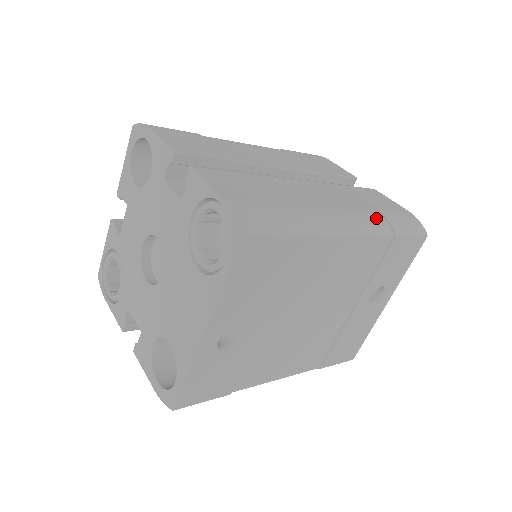
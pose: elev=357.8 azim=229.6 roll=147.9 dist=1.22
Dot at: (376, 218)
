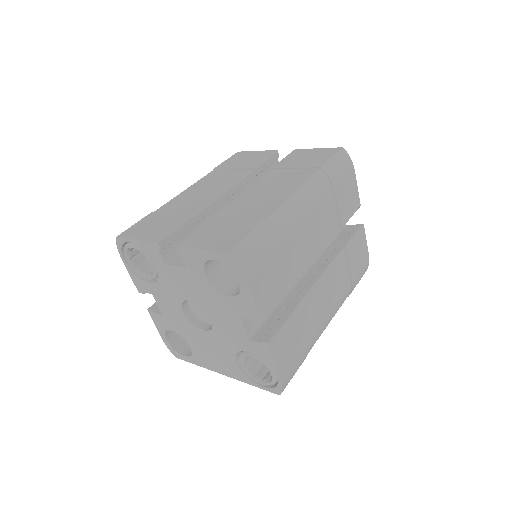
Dot at: (347, 294)
